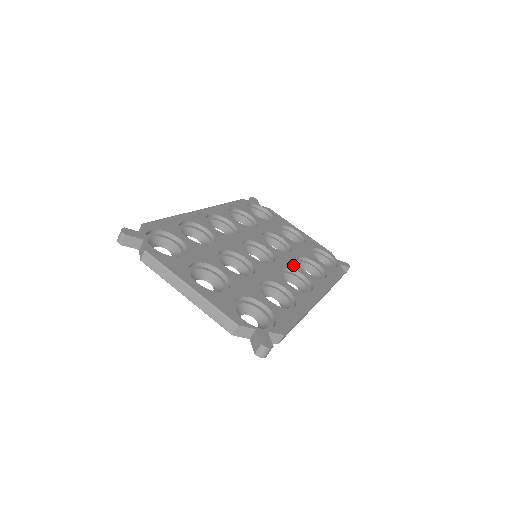
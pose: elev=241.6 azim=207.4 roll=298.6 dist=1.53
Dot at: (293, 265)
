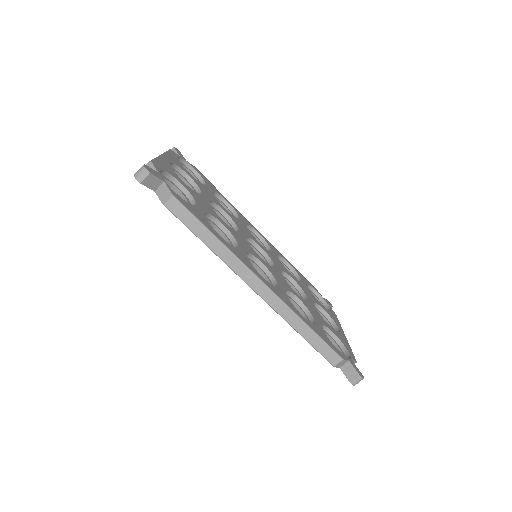
Dot at: (280, 281)
